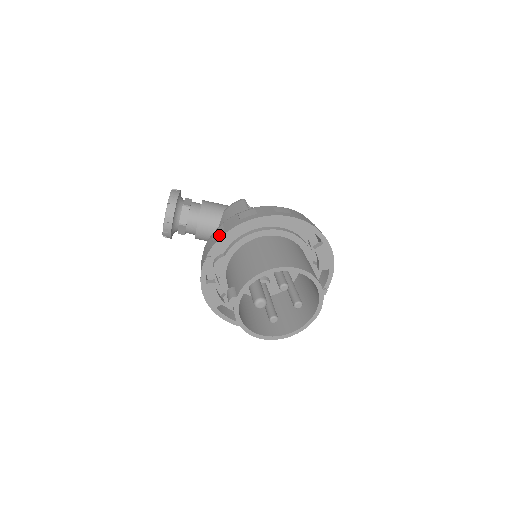
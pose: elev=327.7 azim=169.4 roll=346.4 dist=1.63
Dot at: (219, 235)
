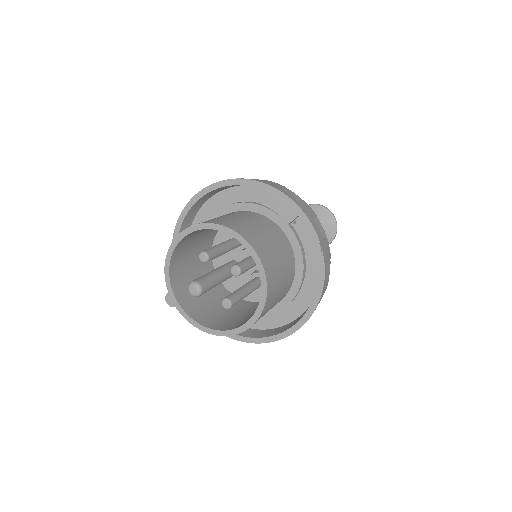
Dot at: occluded
